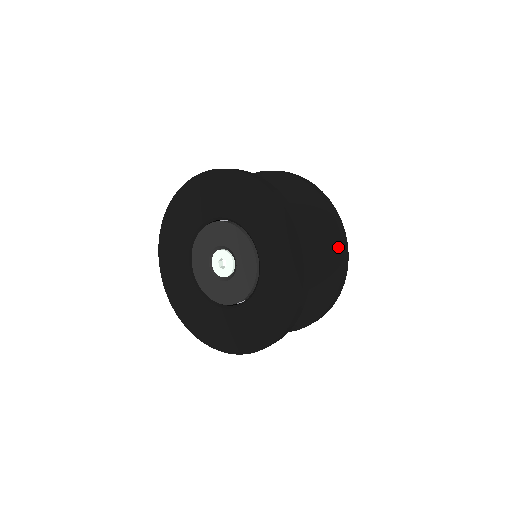
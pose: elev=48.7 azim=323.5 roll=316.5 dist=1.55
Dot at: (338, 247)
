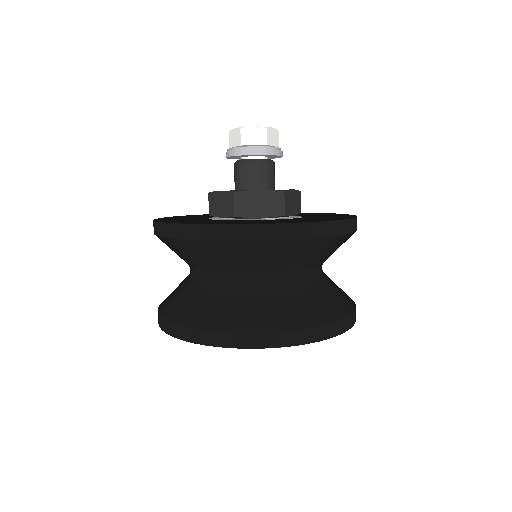
Dot at: occluded
